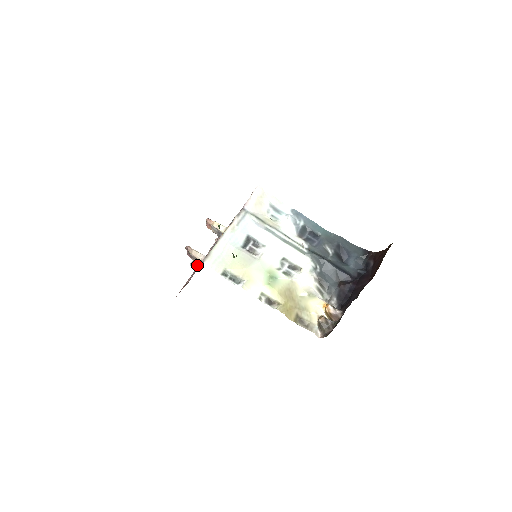
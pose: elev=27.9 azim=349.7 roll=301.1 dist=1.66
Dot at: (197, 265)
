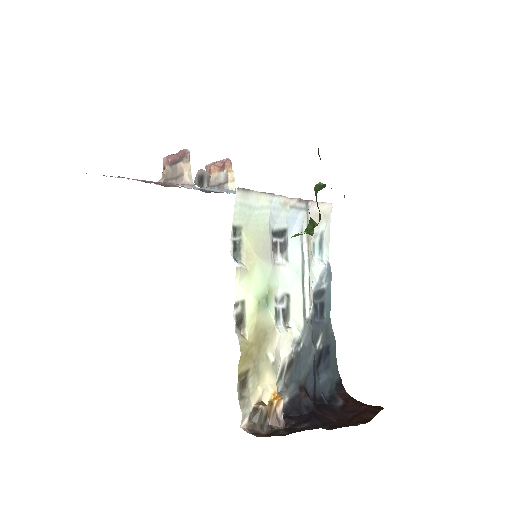
Dot at: (203, 181)
